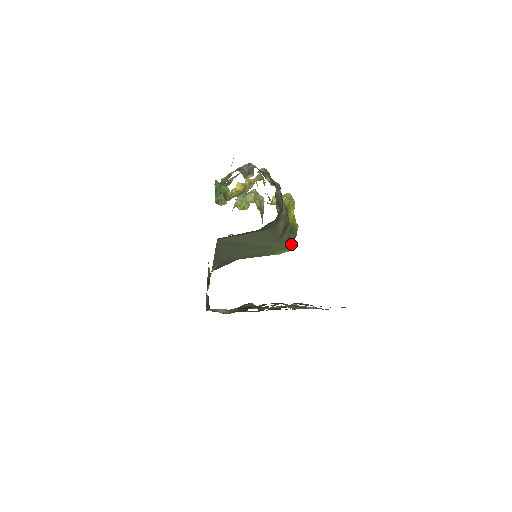
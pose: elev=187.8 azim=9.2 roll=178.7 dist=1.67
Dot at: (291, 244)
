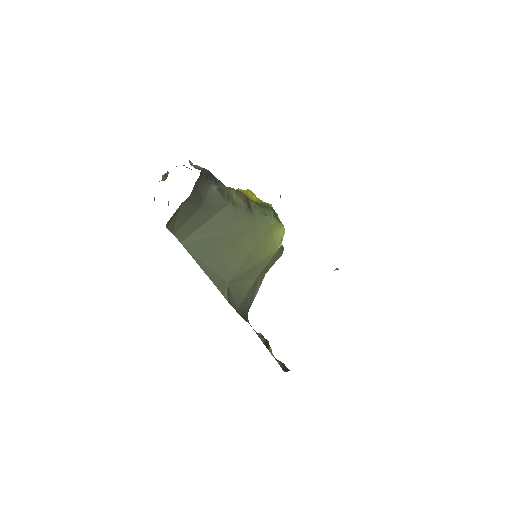
Dot at: (273, 217)
